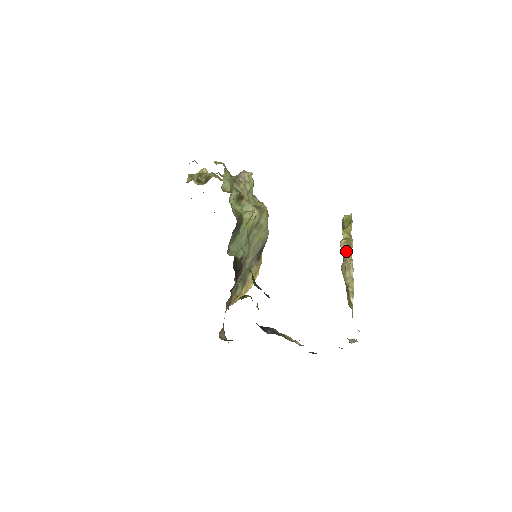
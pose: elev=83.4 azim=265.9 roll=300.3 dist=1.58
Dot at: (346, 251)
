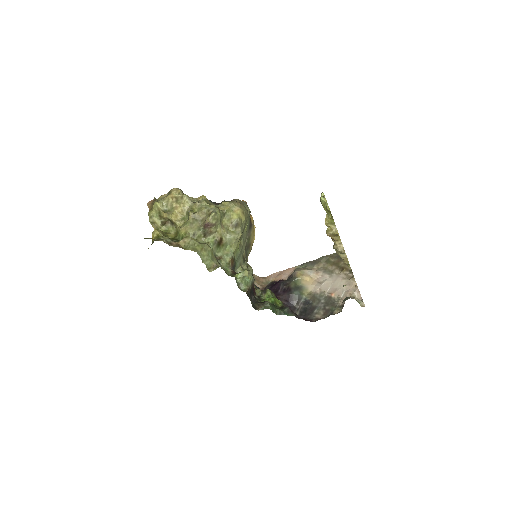
Dot at: (334, 238)
